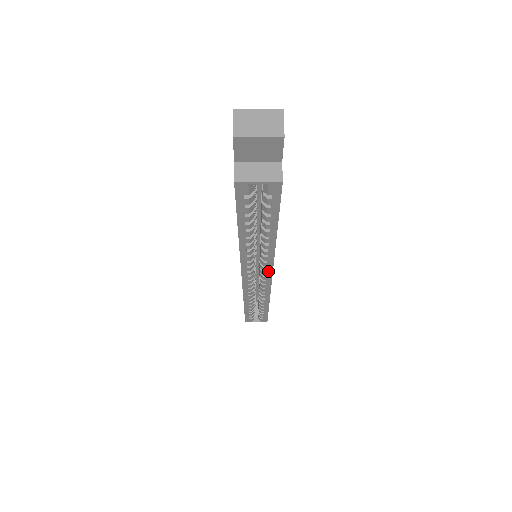
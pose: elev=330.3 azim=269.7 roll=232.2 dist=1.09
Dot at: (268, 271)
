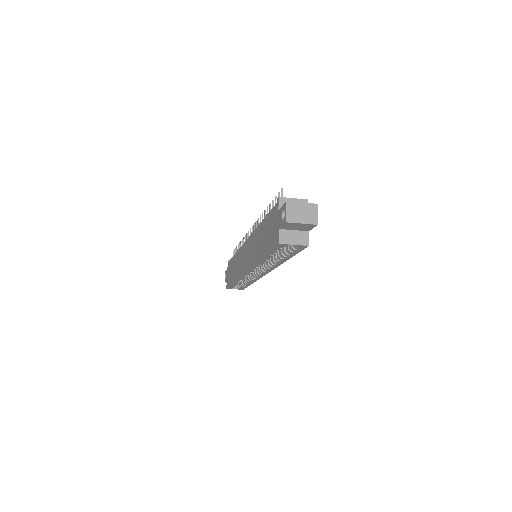
Dot at: (267, 271)
